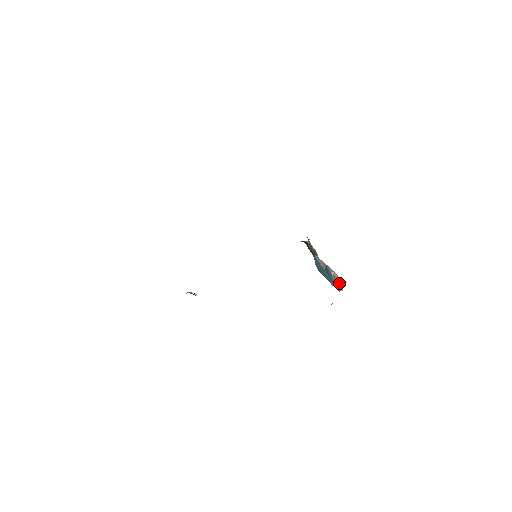
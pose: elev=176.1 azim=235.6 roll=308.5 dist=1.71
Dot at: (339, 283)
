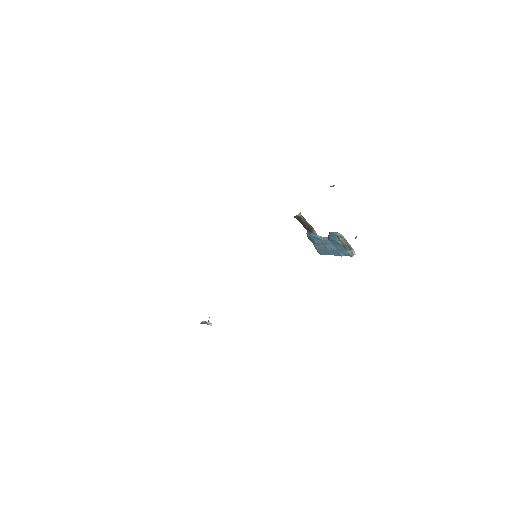
Dot at: (348, 245)
